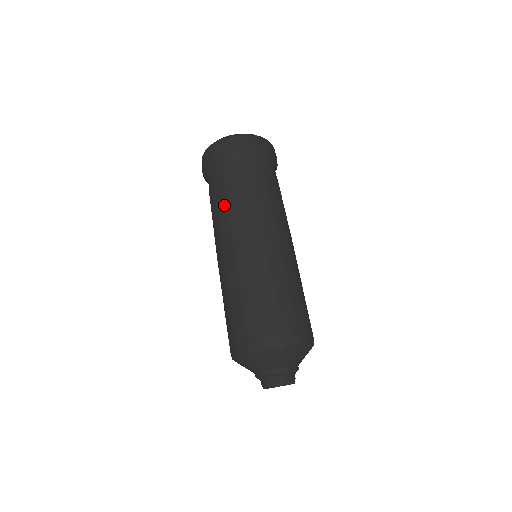
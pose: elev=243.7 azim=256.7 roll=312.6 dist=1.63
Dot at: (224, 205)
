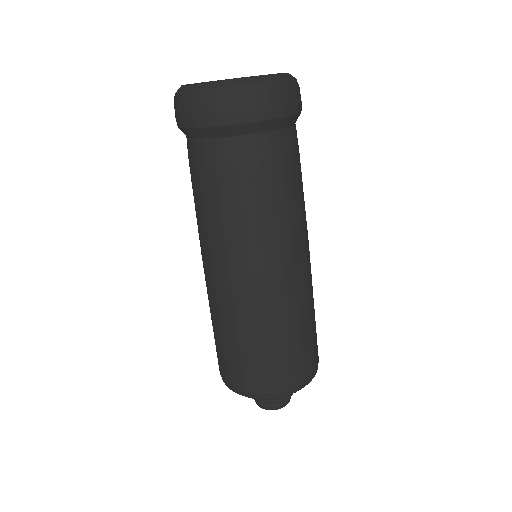
Dot at: (216, 208)
